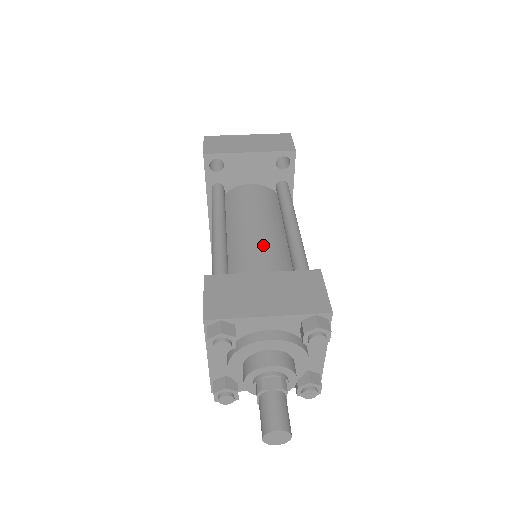
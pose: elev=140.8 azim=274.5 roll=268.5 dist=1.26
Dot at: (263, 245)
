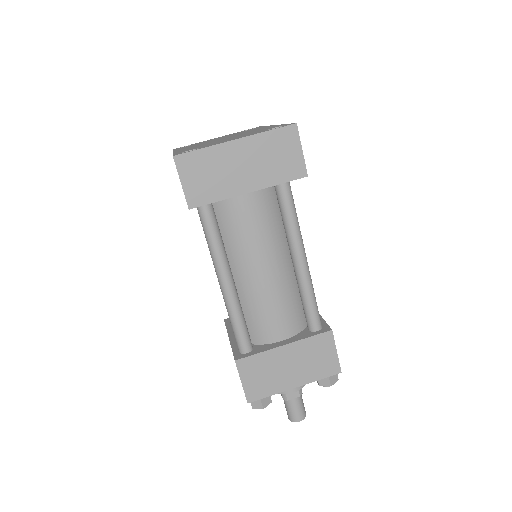
Dot at: (276, 297)
